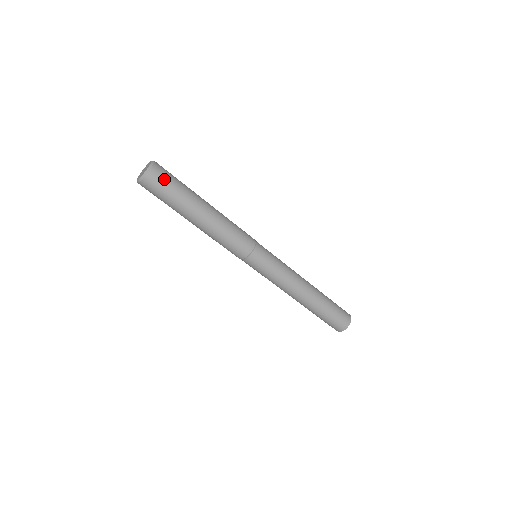
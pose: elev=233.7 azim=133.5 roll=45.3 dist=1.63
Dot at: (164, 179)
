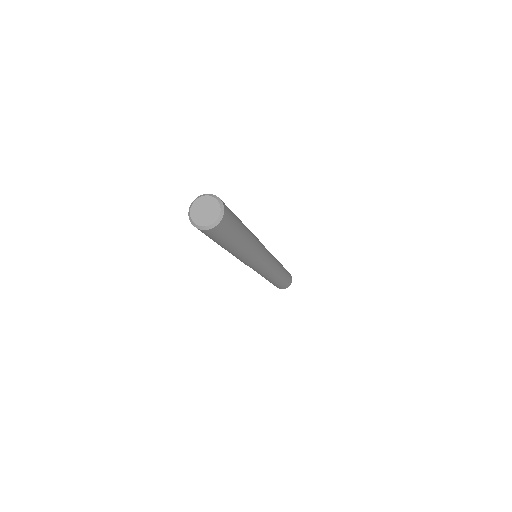
Dot at: (225, 230)
